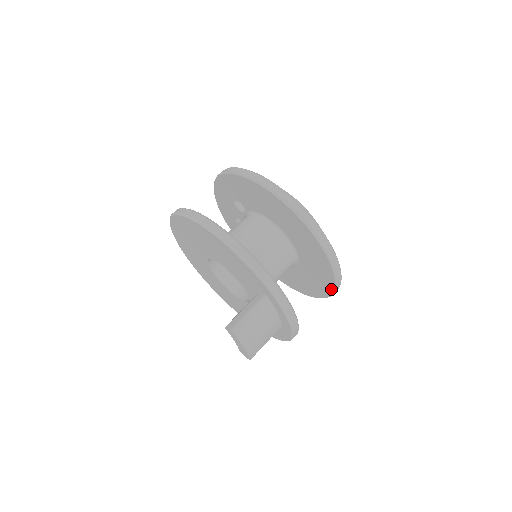
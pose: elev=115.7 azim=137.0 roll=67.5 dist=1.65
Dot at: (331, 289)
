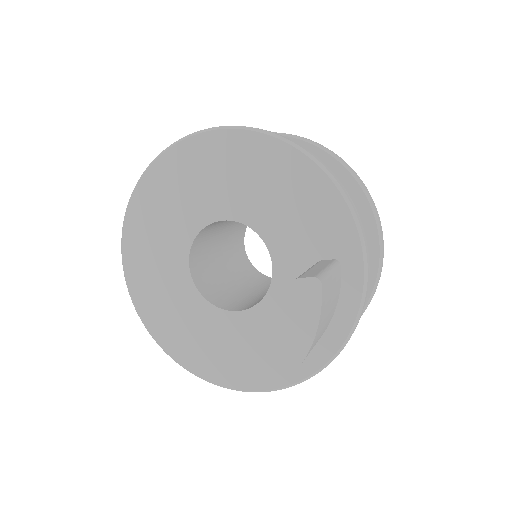
Dot at: occluded
